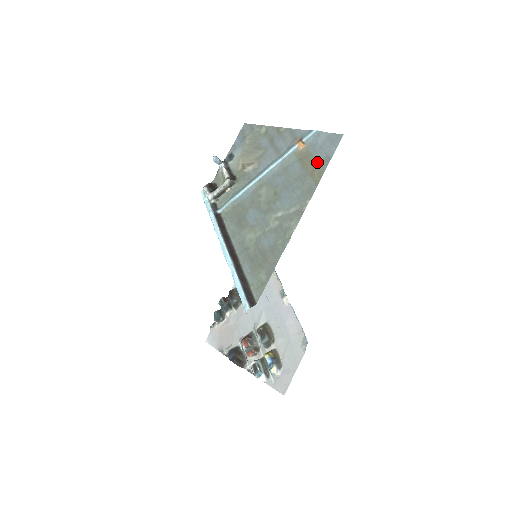
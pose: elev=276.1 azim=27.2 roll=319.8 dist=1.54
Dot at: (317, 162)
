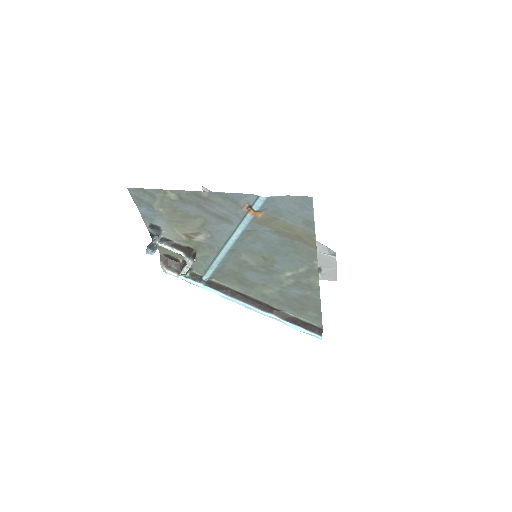
Dot at: (297, 228)
